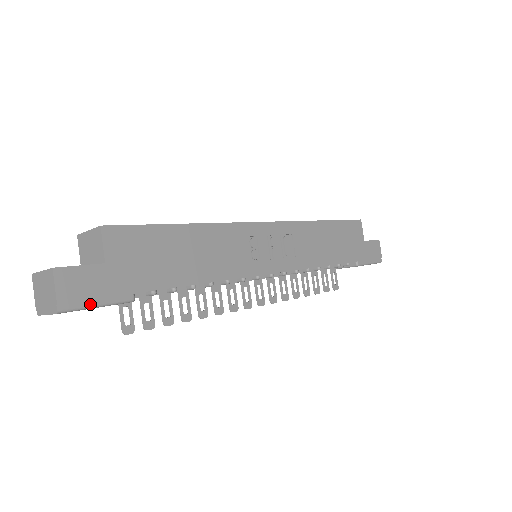
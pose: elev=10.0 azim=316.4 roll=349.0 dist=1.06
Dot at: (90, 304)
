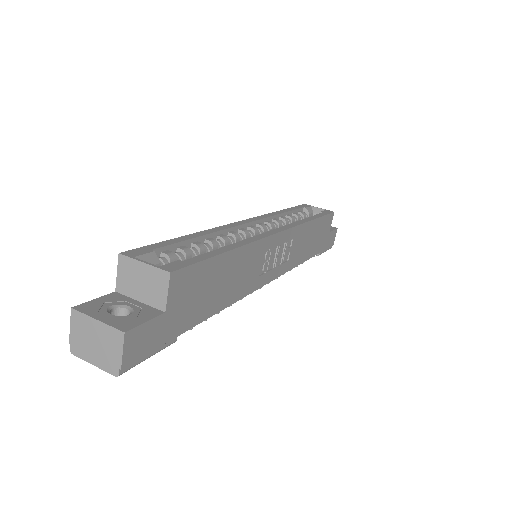
Dot at: (145, 358)
